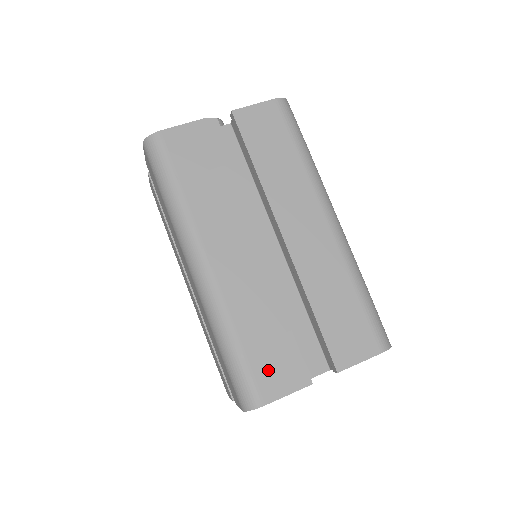
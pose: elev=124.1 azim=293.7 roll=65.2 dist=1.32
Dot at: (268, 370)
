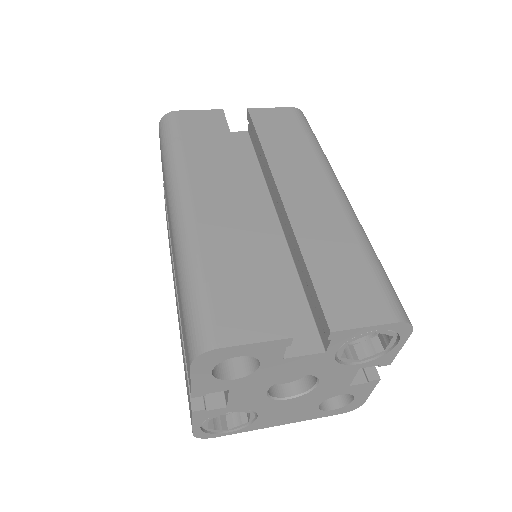
Dot at: (234, 309)
